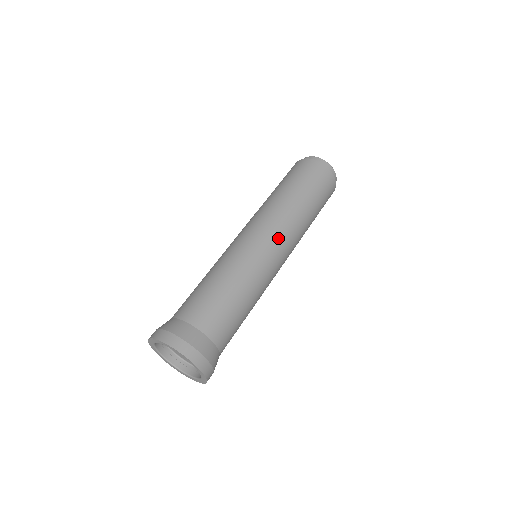
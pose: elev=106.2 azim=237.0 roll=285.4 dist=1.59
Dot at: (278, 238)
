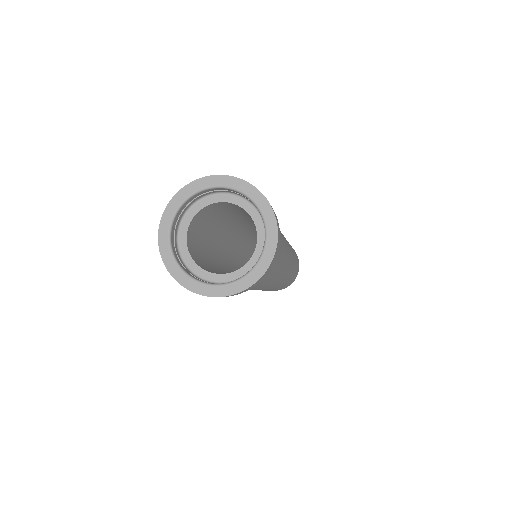
Dot at: occluded
